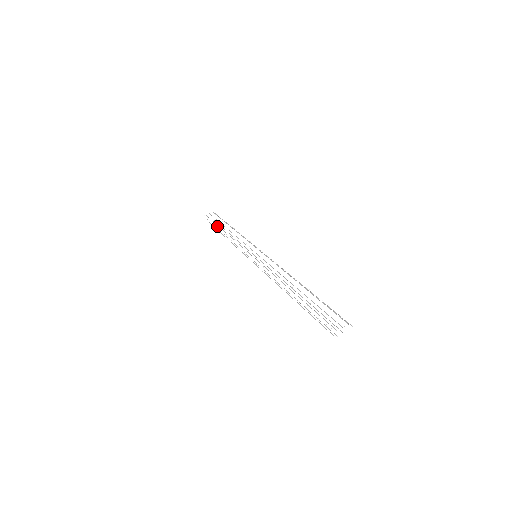
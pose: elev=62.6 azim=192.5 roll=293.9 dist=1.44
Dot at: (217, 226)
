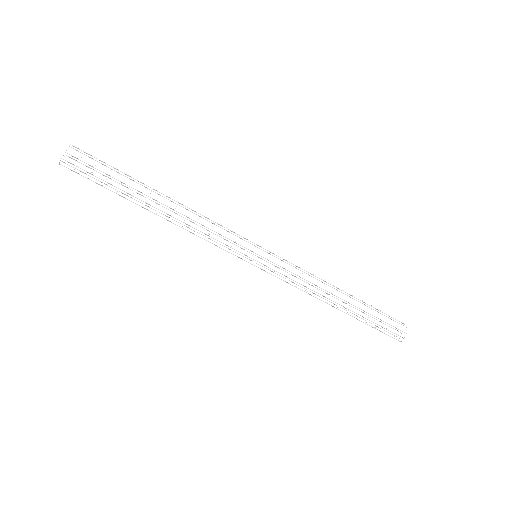
Dot at: occluded
